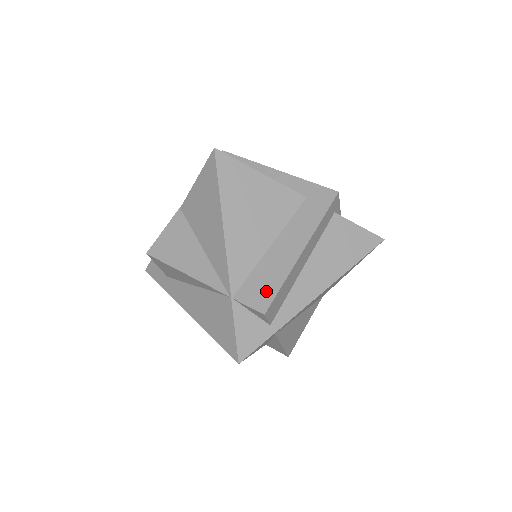
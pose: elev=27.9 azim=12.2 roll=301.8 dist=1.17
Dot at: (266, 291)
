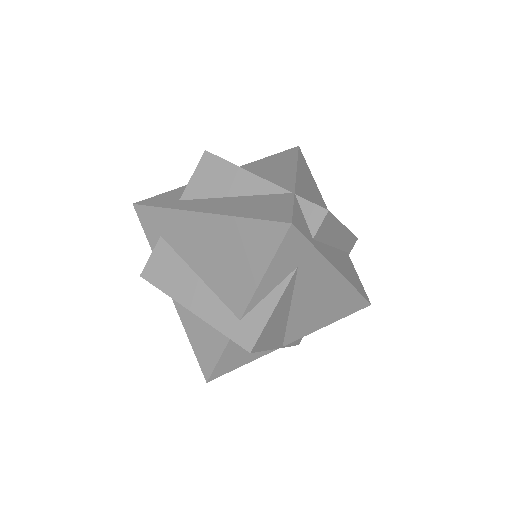
Dot at: occluded
